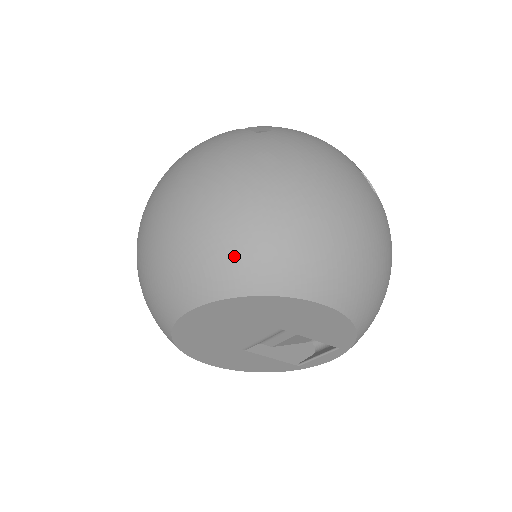
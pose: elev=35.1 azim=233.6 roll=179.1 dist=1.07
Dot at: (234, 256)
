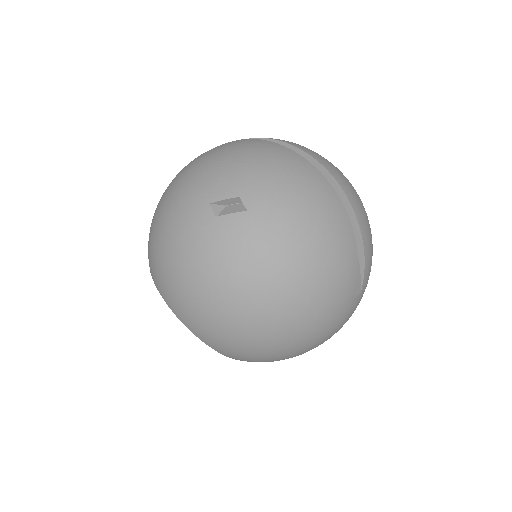
Dot at: (254, 360)
